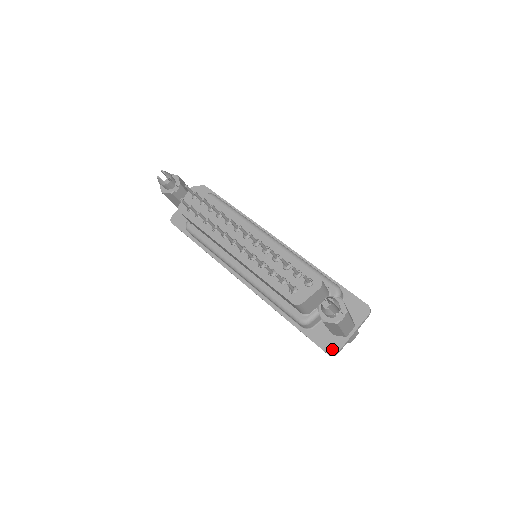
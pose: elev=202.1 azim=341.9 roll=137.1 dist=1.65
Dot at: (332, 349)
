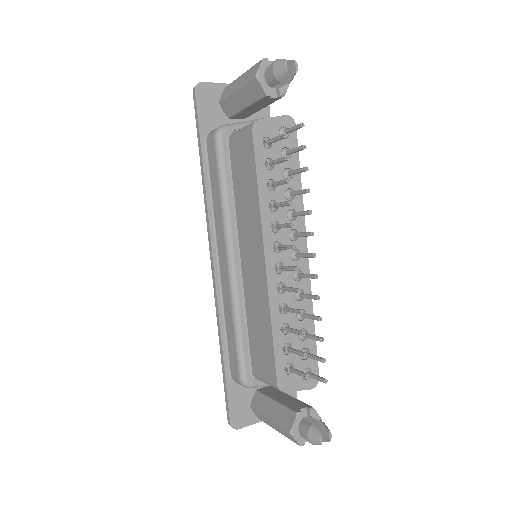
Dot at: (238, 421)
